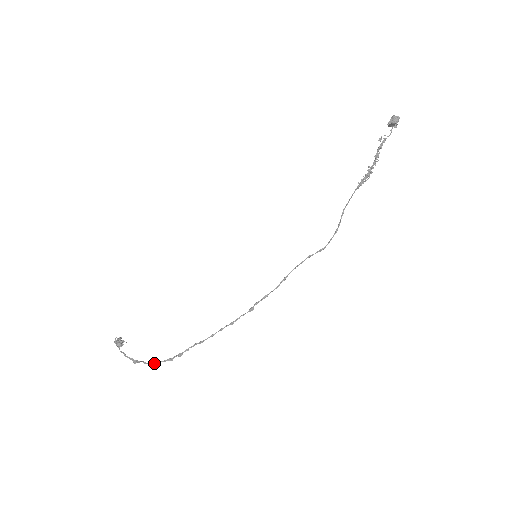
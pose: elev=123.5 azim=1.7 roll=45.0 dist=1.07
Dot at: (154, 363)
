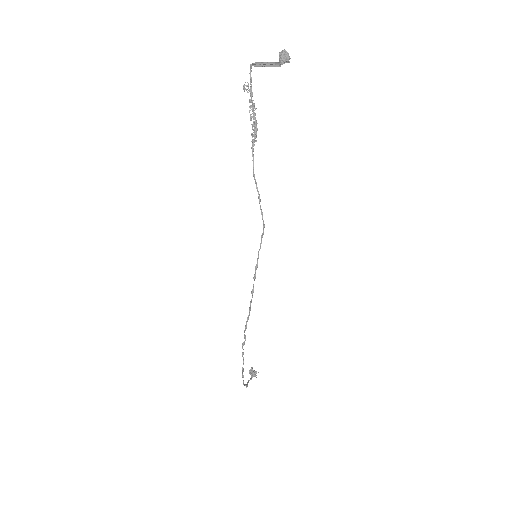
Dot at: occluded
